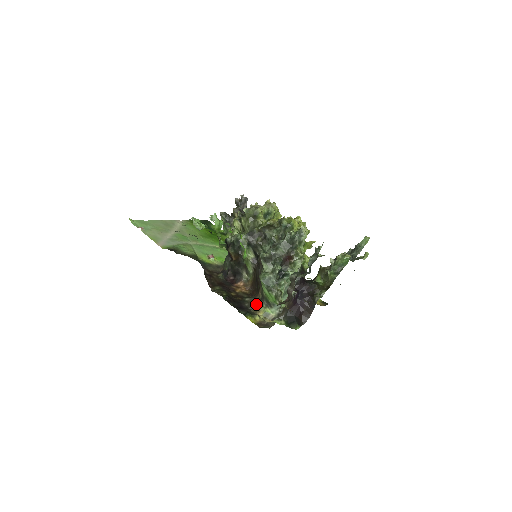
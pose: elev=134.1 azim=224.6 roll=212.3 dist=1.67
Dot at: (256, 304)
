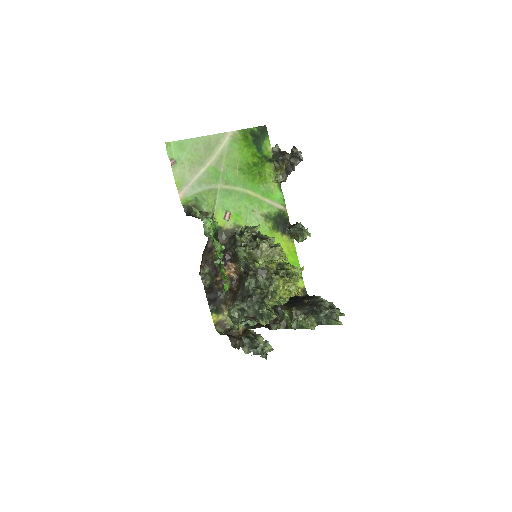
Dot at: (226, 305)
